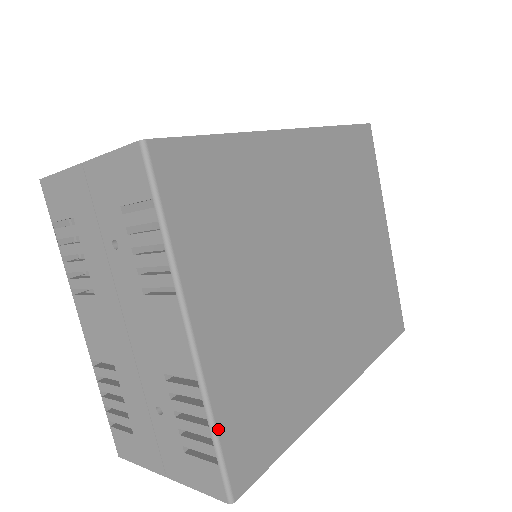
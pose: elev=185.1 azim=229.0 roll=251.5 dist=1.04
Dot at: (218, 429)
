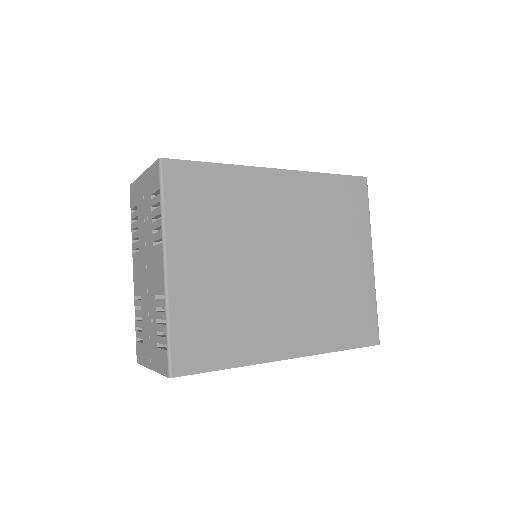
Dot at: (171, 328)
